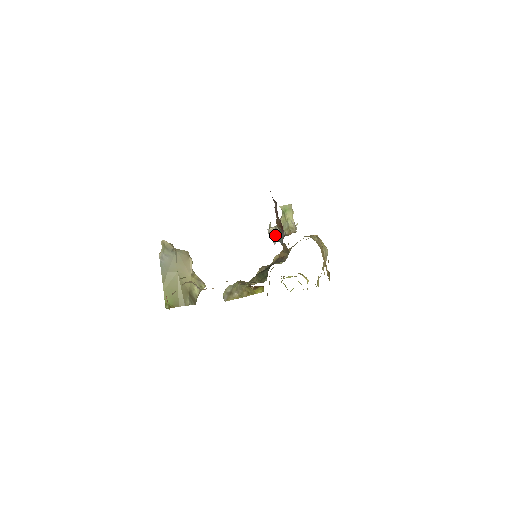
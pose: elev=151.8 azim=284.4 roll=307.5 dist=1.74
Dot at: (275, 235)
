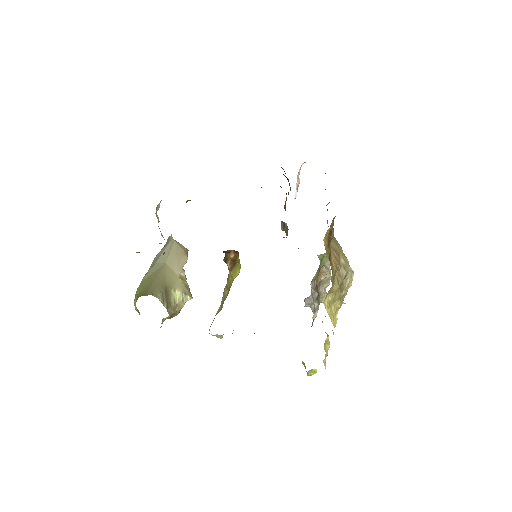
Dot at: (313, 310)
